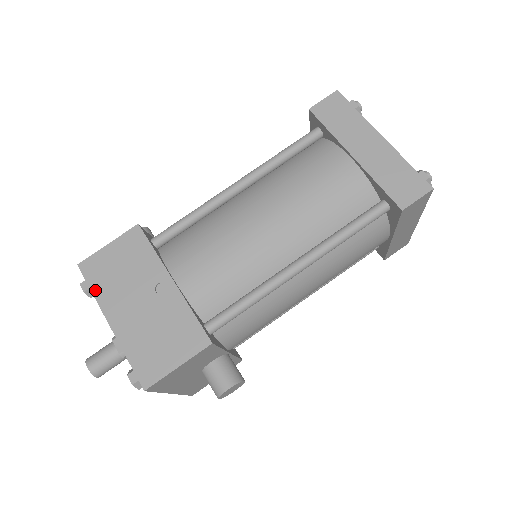
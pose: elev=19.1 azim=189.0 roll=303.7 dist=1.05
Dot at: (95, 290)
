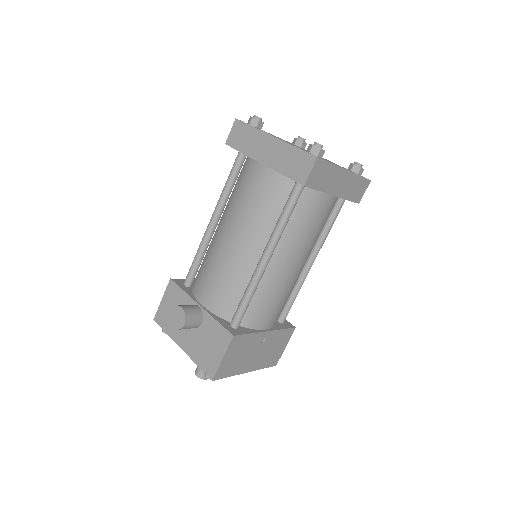
Dot at: (231, 375)
